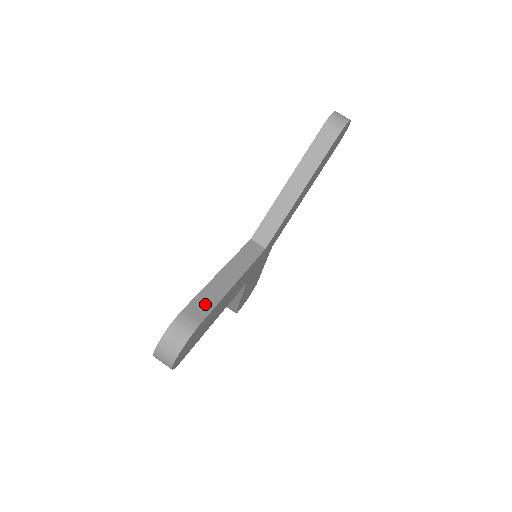
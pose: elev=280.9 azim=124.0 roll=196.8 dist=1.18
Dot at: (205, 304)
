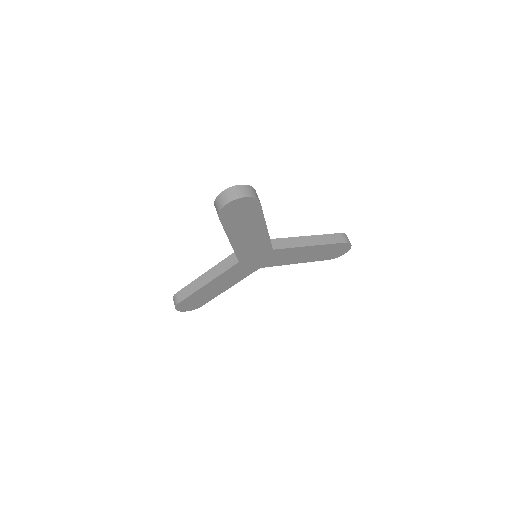
Dot at: occluded
